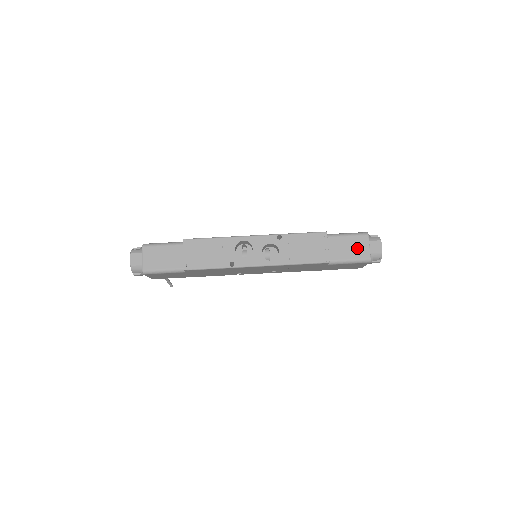
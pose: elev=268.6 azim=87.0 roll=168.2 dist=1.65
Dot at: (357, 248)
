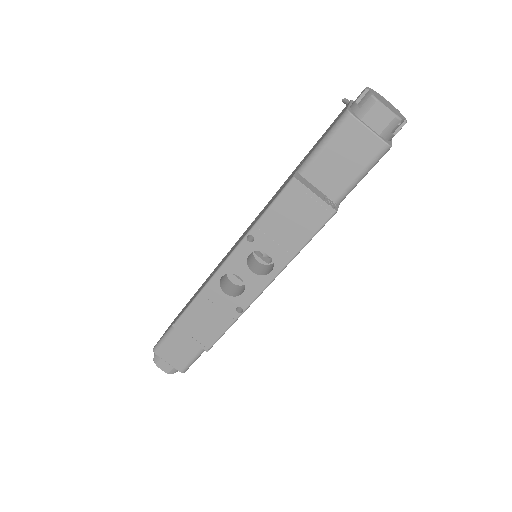
Dot at: (354, 149)
